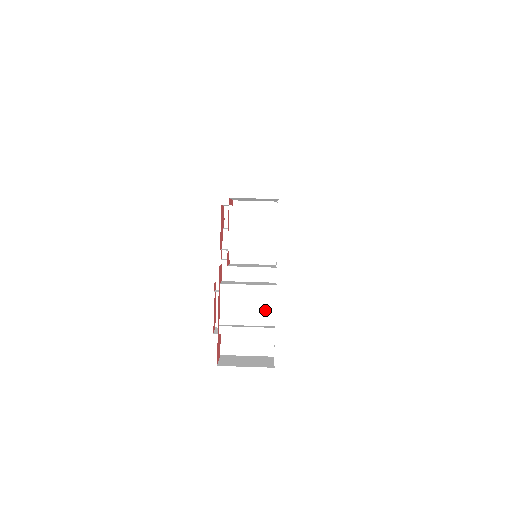
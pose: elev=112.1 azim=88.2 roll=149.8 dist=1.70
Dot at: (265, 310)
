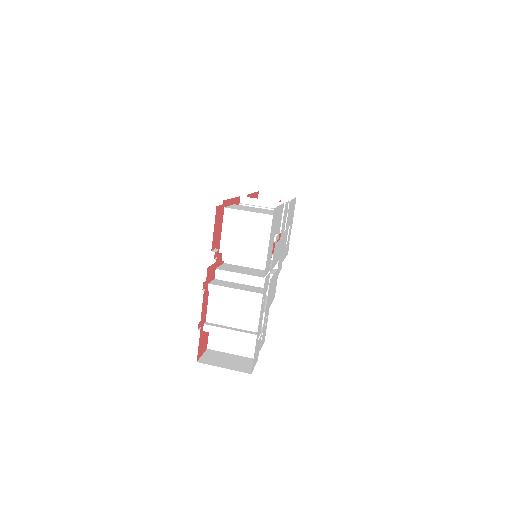
Dot at: (251, 315)
